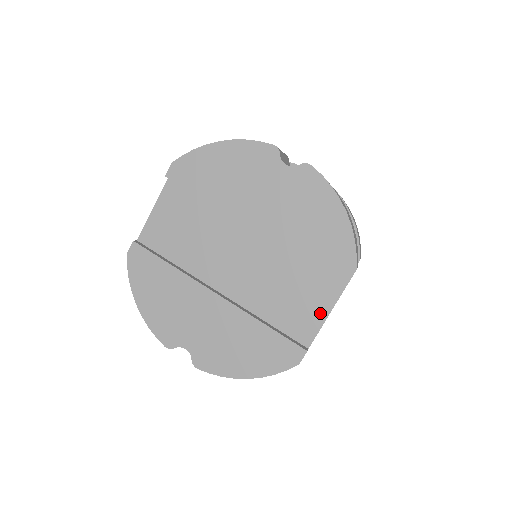
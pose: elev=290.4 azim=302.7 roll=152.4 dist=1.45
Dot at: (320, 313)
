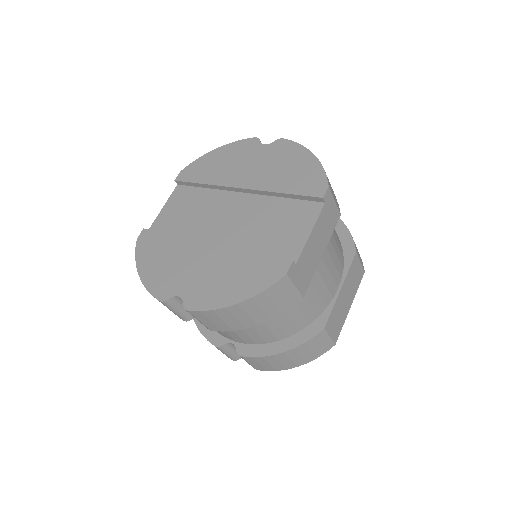
Dot at: (303, 232)
